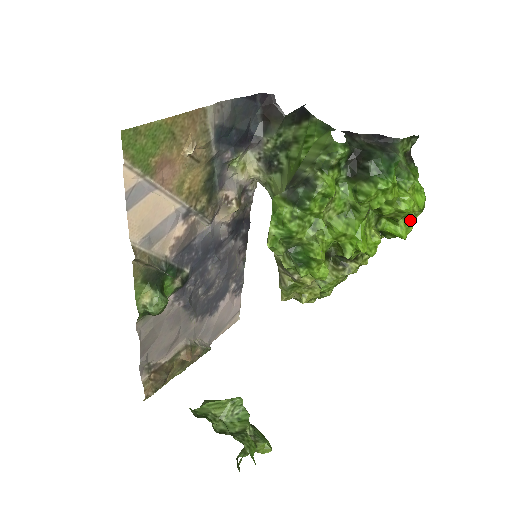
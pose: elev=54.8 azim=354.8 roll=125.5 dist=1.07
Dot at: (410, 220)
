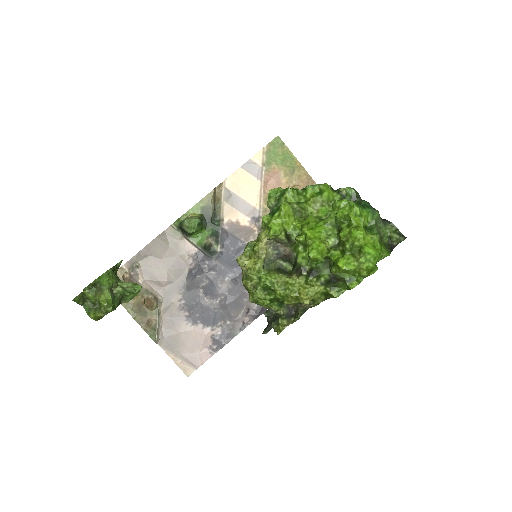
Dot at: (354, 261)
